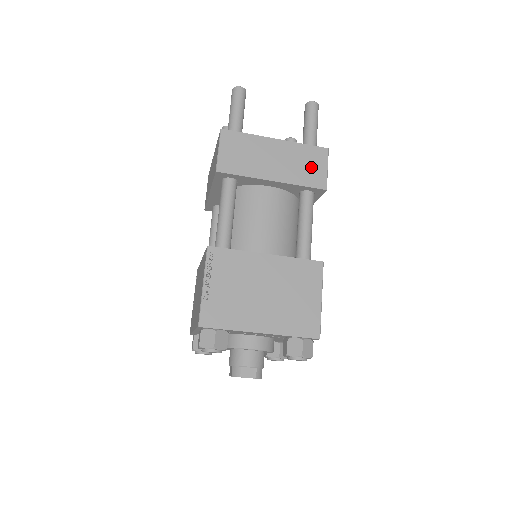
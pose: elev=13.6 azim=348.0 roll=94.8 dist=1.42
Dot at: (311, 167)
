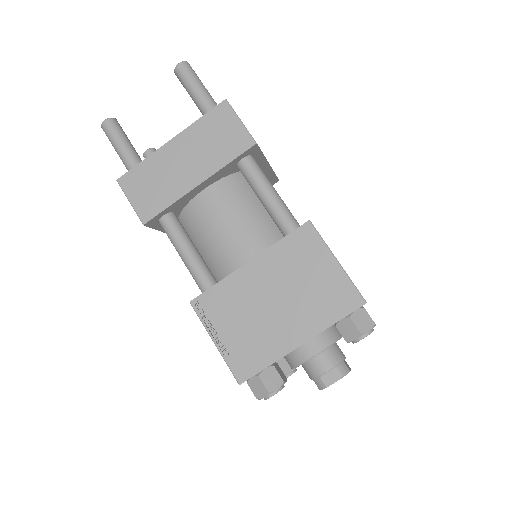
Dot at: (223, 135)
